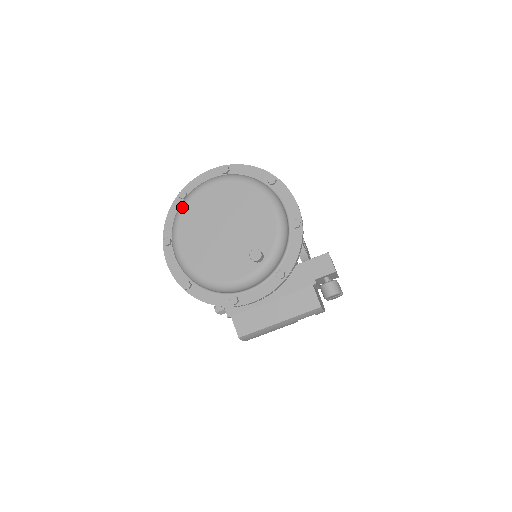
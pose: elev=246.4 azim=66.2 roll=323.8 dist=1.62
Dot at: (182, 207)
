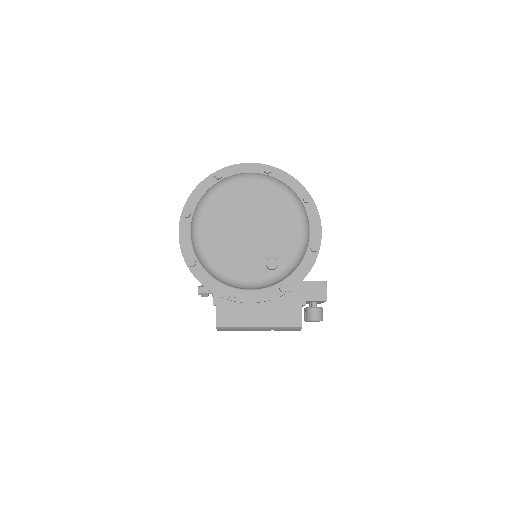
Dot at: (216, 188)
